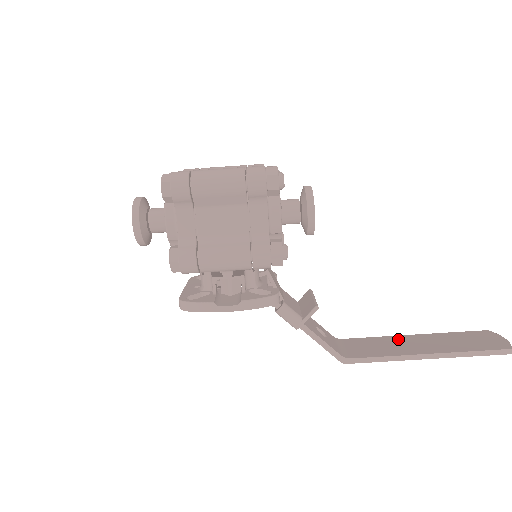
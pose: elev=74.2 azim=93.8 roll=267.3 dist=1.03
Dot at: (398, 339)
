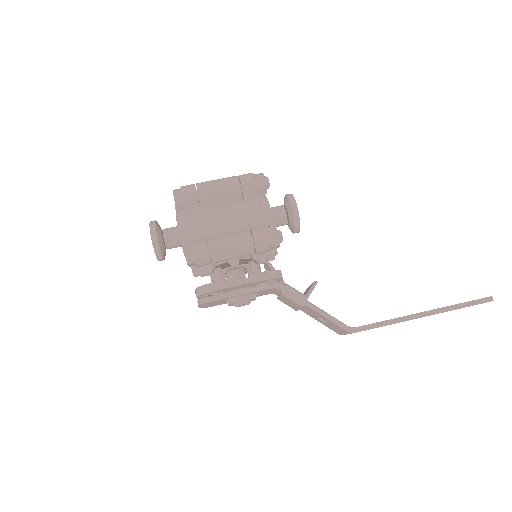
Dot at: occluded
